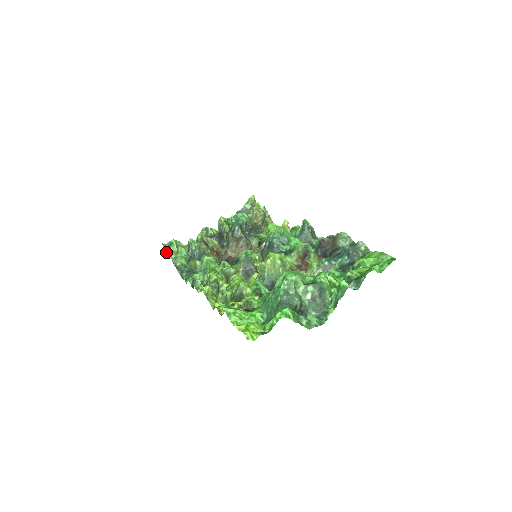
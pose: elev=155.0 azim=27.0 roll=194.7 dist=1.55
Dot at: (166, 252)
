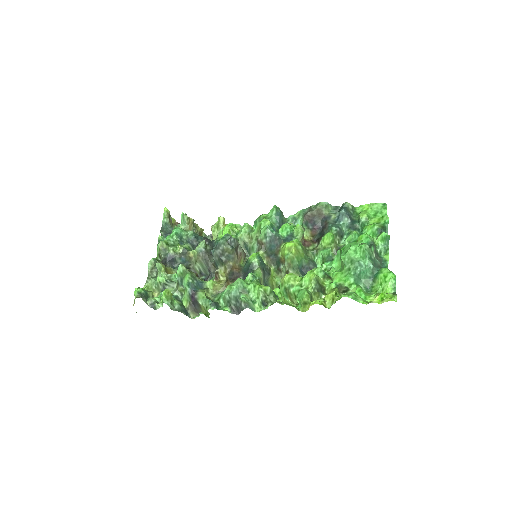
Dot at: occluded
